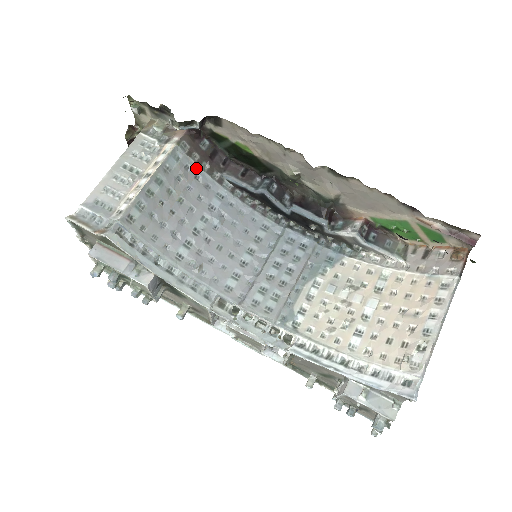
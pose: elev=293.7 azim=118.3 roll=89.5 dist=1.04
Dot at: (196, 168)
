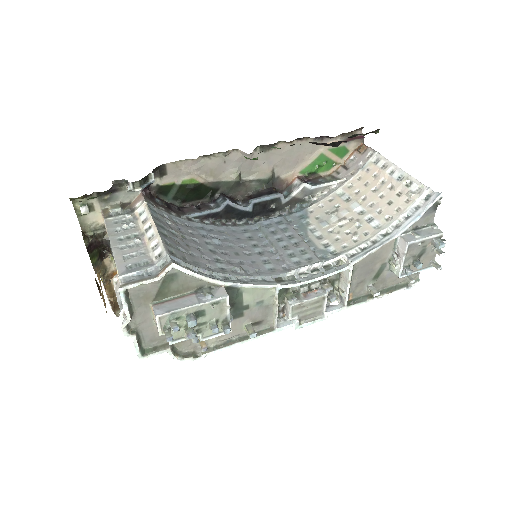
Dot at: (169, 216)
